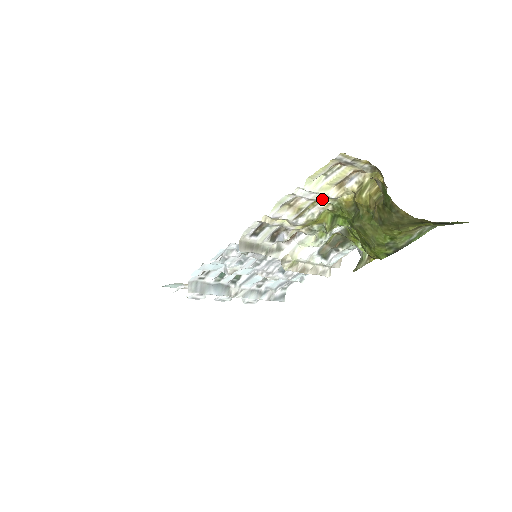
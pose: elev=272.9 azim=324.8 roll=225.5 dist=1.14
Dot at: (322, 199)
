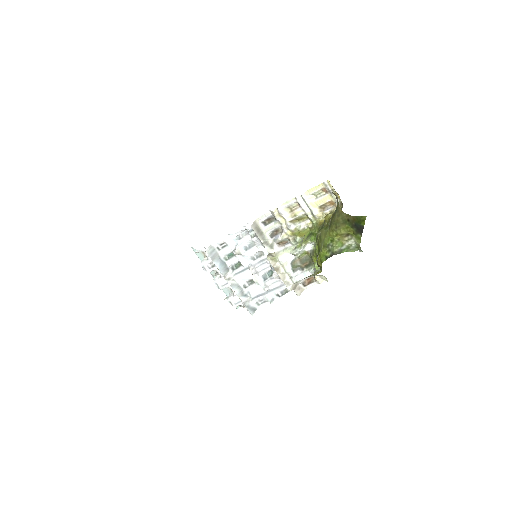
Dot at: (309, 214)
